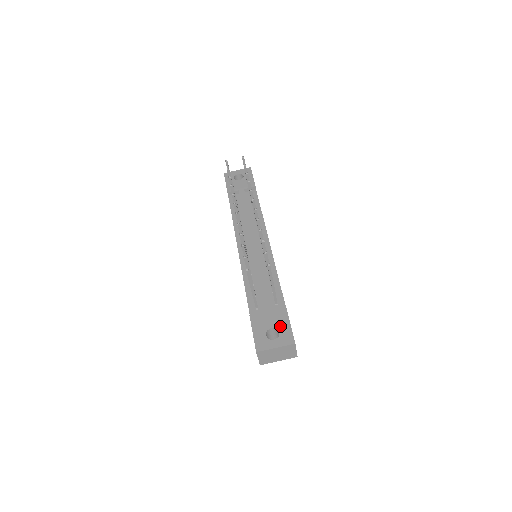
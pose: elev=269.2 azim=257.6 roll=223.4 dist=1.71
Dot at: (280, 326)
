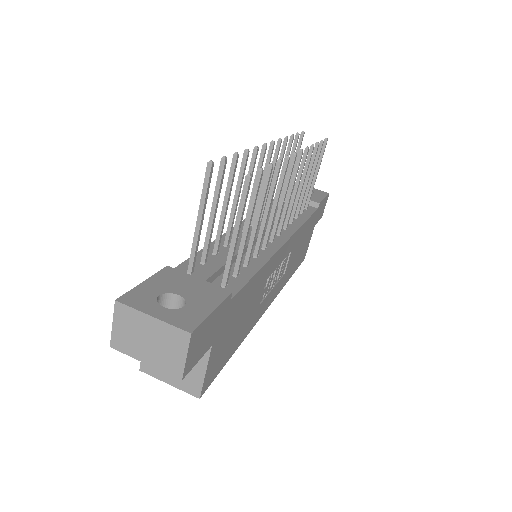
Dot at: (195, 301)
